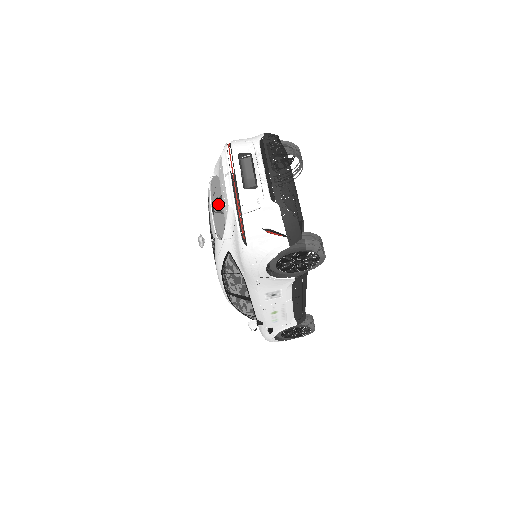
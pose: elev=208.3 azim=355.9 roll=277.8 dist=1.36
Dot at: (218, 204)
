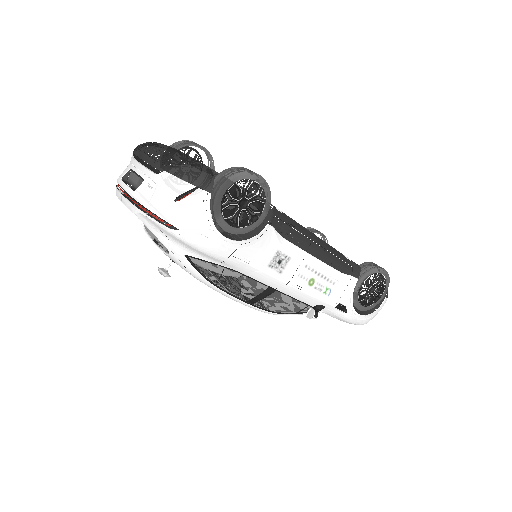
Dot at: occluded
